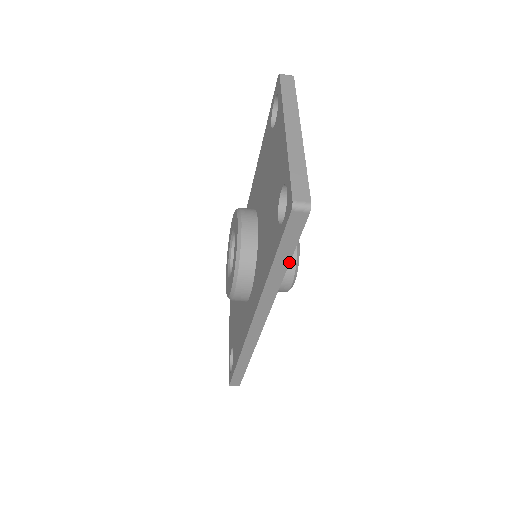
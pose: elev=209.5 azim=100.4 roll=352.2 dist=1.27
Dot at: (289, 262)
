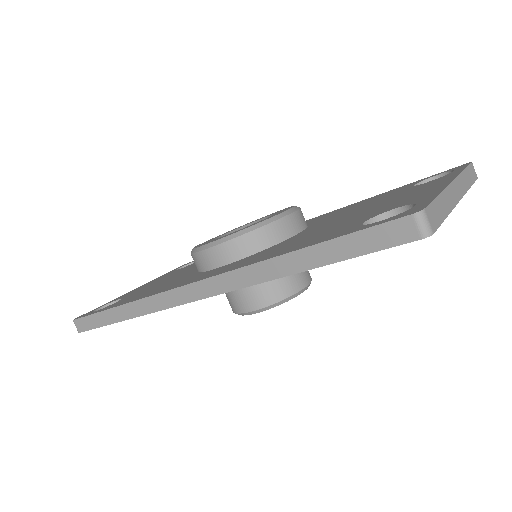
Dot at: (320, 266)
